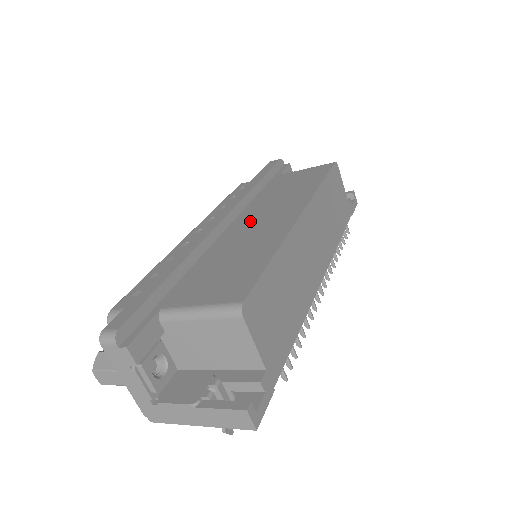
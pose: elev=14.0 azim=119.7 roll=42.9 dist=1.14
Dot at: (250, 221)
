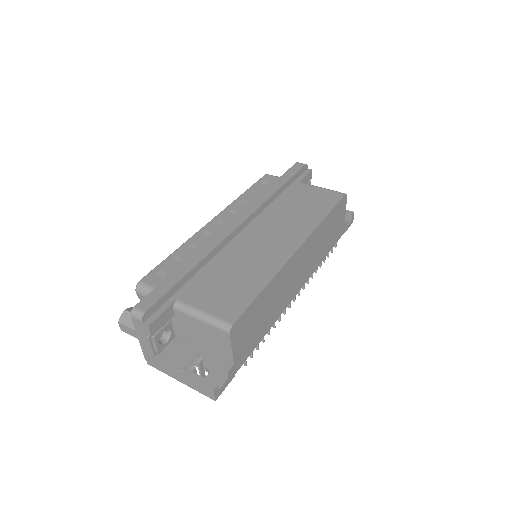
Dot at: (260, 234)
